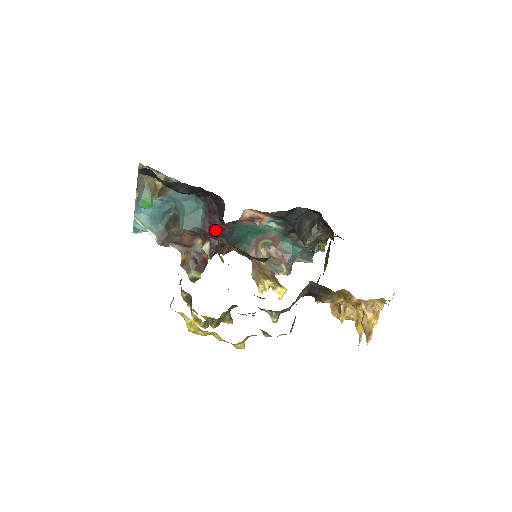
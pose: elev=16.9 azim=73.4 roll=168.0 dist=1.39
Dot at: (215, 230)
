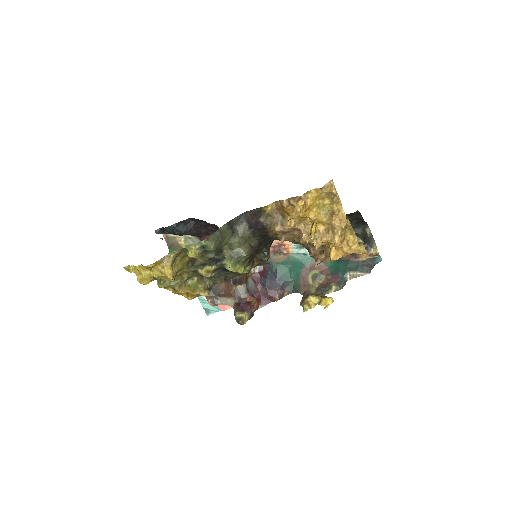
Dot at: occluded
